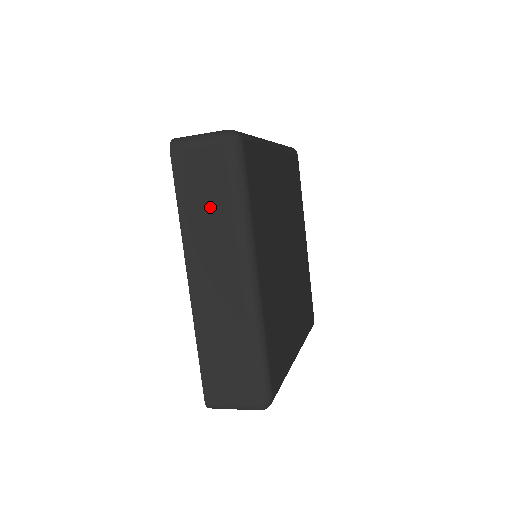
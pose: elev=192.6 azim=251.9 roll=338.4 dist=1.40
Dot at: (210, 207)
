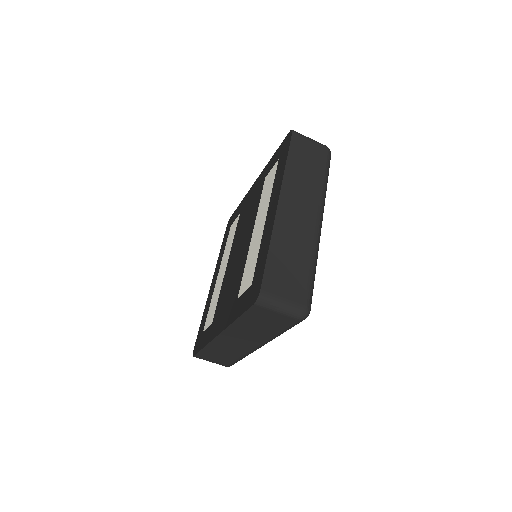
Dot at: (308, 171)
